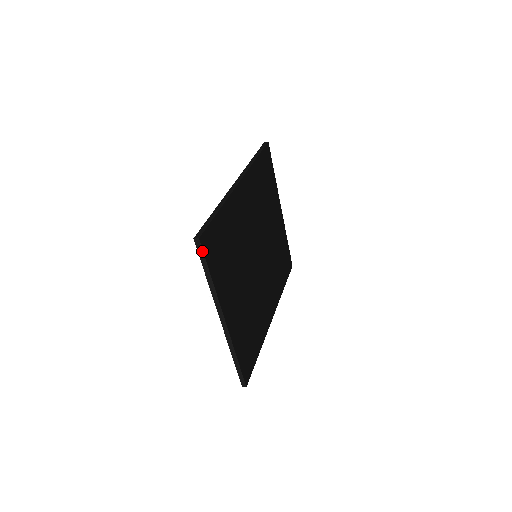
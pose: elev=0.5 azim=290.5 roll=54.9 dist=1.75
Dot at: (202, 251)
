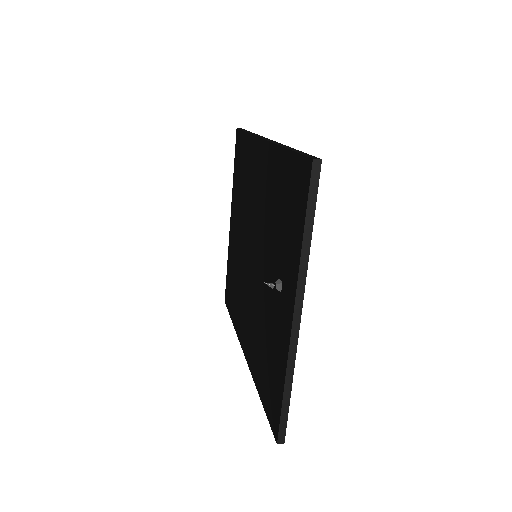
Dot at: (317, 183)
